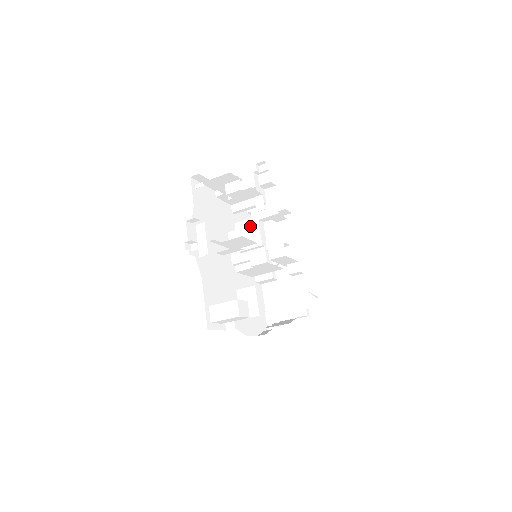
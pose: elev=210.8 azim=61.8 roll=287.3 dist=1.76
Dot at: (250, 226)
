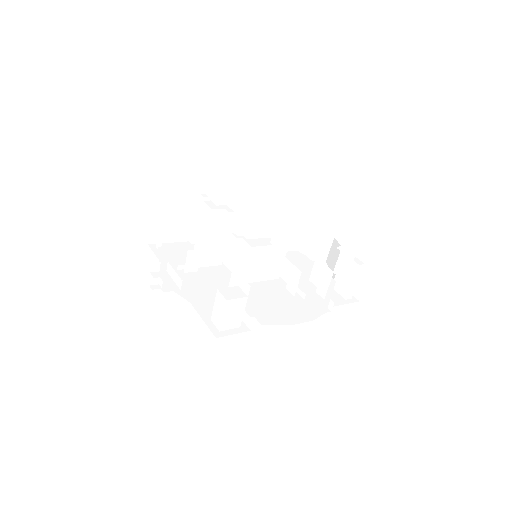
Dot at: (223, 236)
